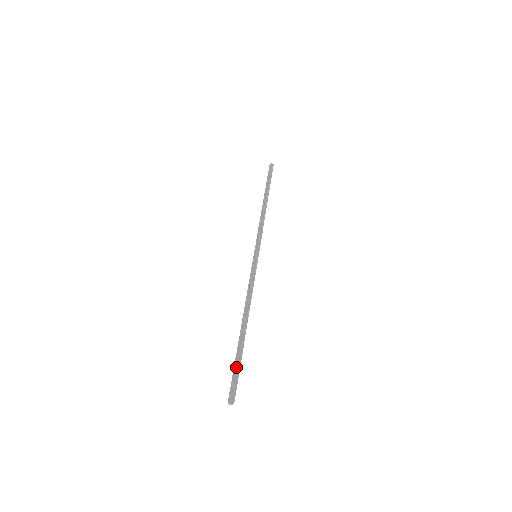
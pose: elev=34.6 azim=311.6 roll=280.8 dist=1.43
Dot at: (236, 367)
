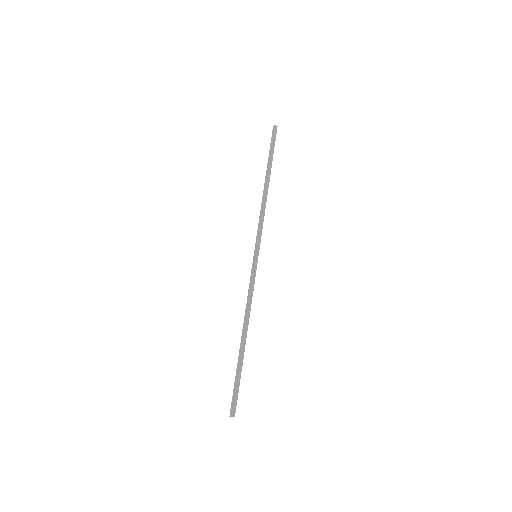
Dot at: (236, 383)
